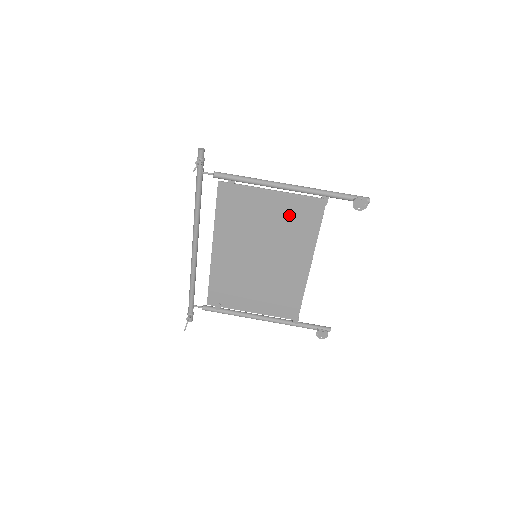
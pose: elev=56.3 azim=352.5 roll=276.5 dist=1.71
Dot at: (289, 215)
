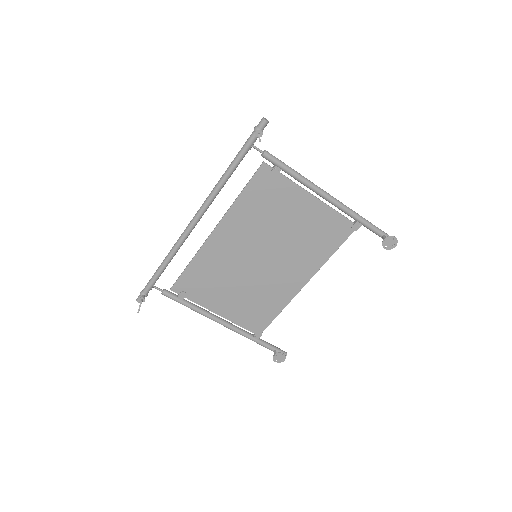
Dot at: (314, 227)
